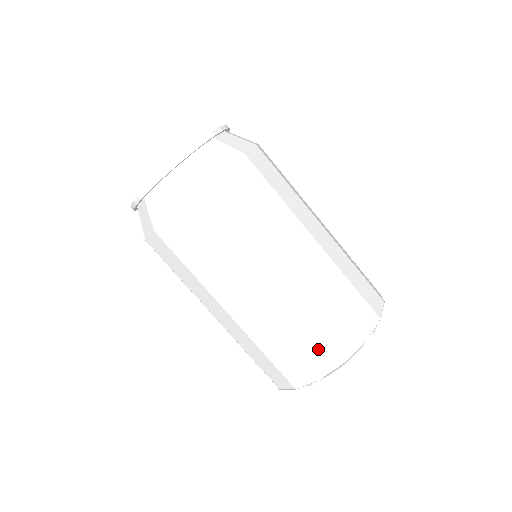
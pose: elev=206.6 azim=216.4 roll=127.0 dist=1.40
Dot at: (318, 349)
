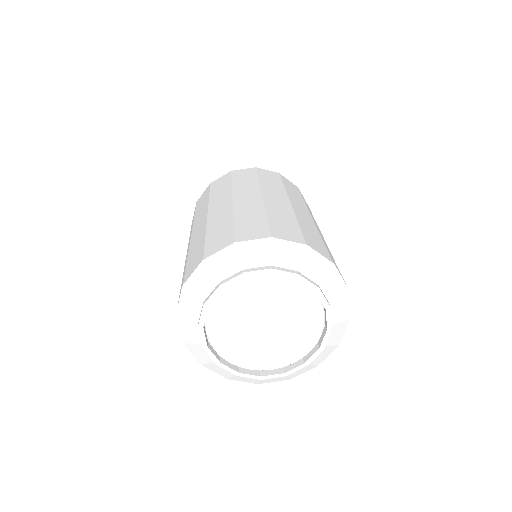
Dot at: (198, 255)
